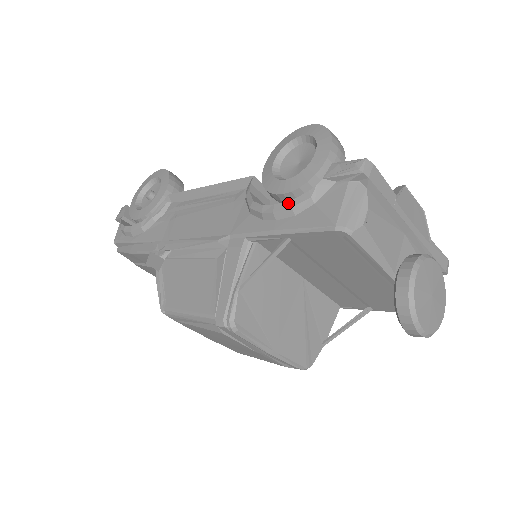
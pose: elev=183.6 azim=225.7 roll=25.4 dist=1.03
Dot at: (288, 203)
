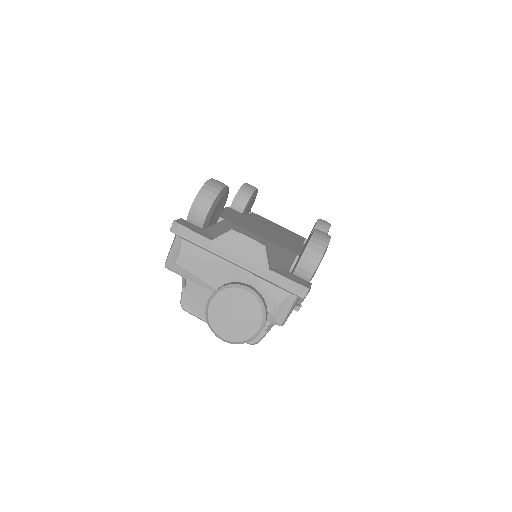
Dot at: occluded
